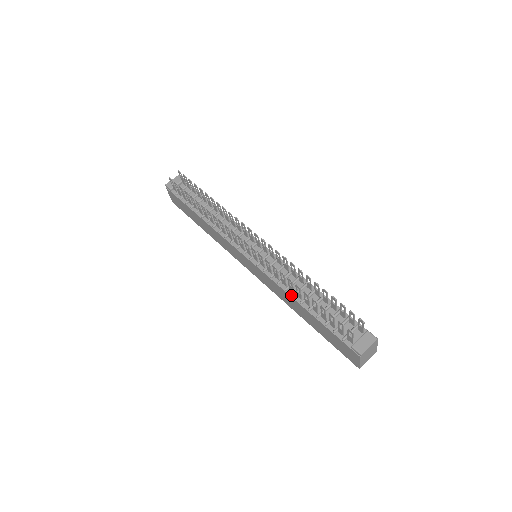
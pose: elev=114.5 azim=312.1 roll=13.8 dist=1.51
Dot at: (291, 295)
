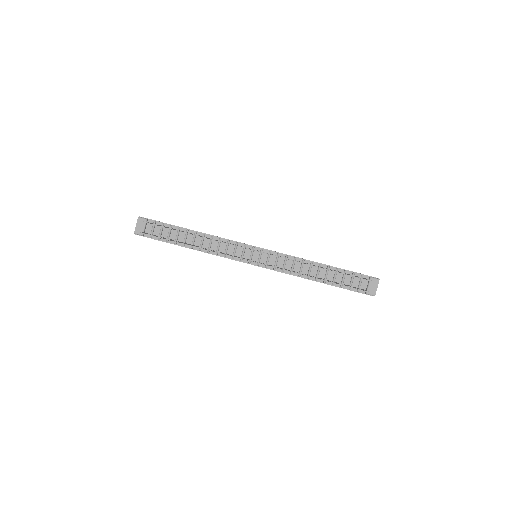
Dot at: (306, 278)
